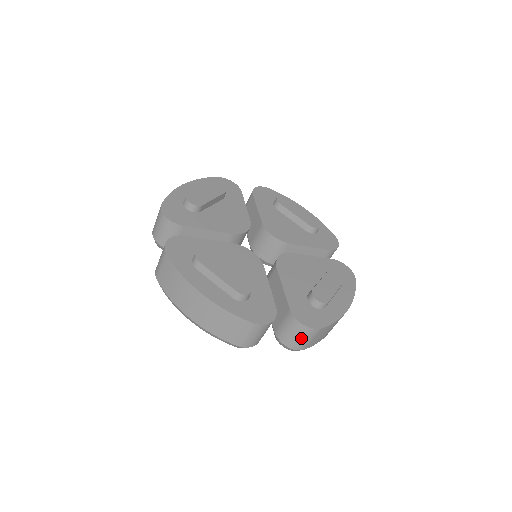
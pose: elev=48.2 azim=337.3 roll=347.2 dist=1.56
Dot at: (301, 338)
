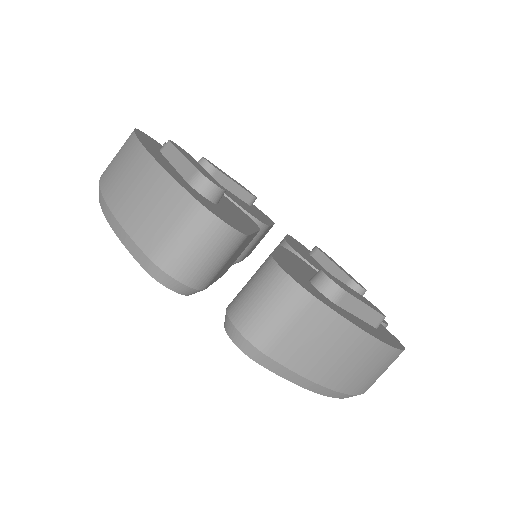
Dot at: (269, 307)
